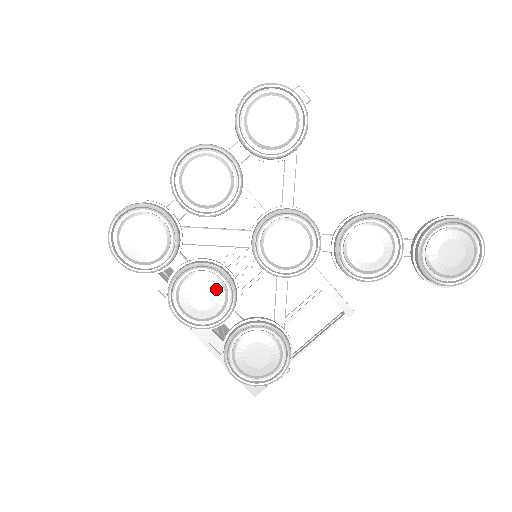
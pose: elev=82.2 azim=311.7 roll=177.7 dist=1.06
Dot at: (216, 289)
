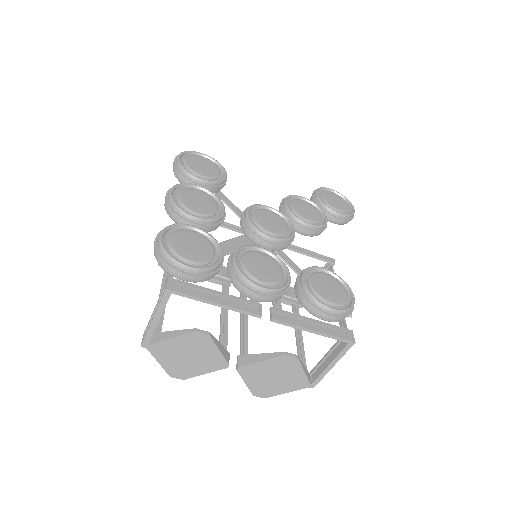
Dot at: (265, 258)
